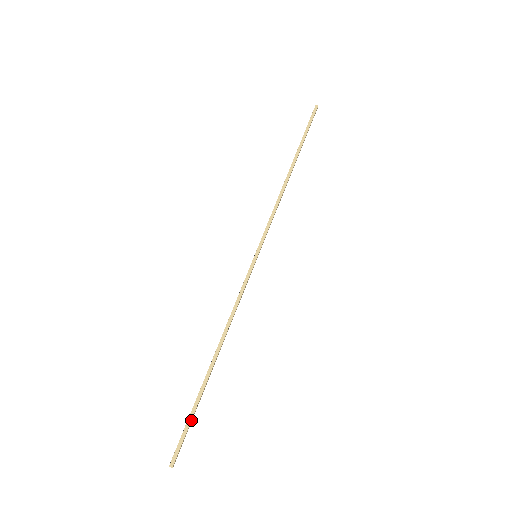
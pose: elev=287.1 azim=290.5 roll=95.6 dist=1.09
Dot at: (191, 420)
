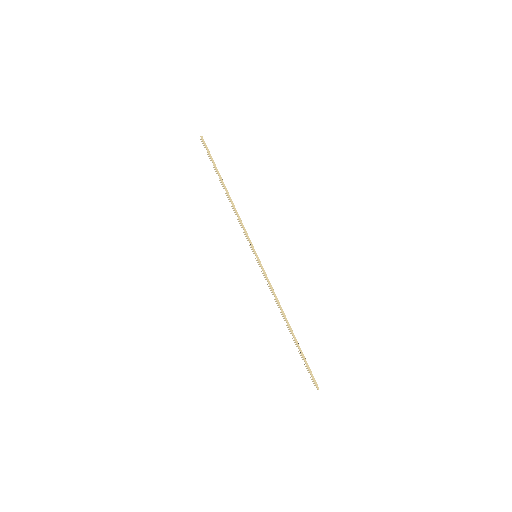
Dot at: occluded
